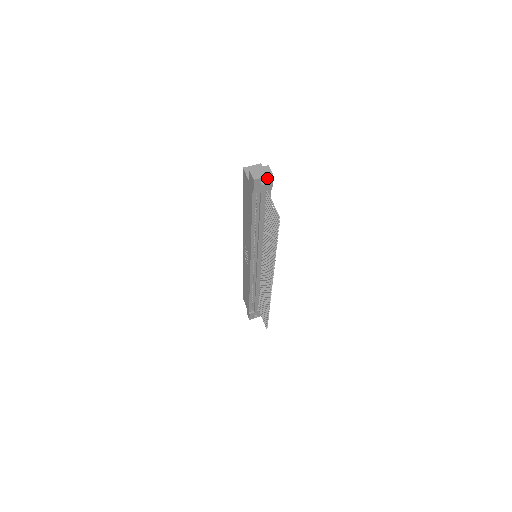
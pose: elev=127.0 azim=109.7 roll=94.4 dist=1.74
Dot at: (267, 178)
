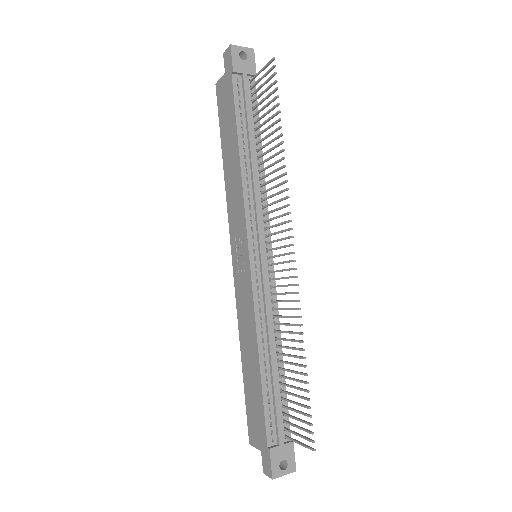
Dot at: (247, 51)
